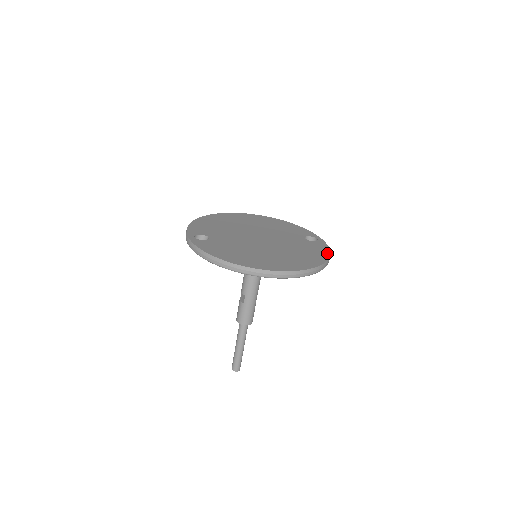
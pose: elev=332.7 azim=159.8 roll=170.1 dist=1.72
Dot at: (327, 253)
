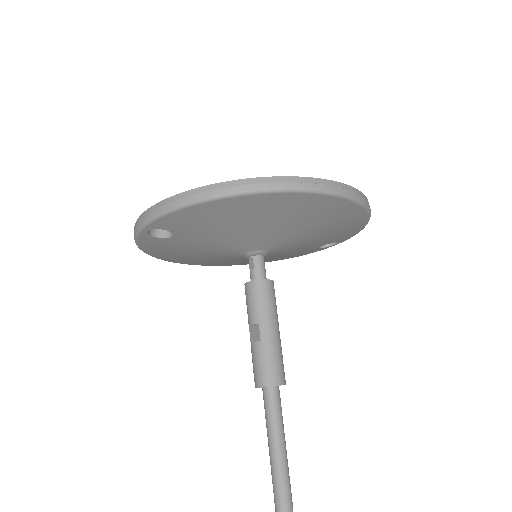
Dot at: occluded
